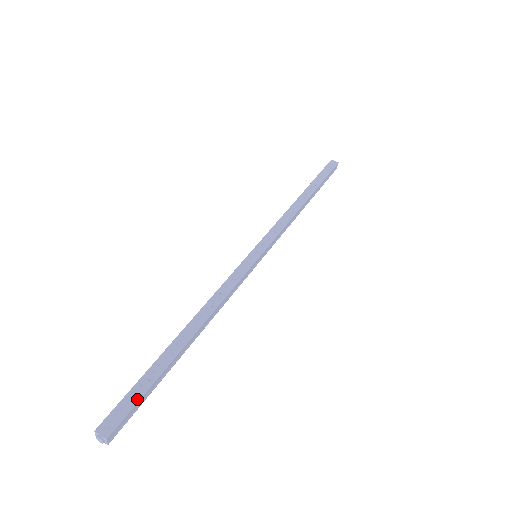
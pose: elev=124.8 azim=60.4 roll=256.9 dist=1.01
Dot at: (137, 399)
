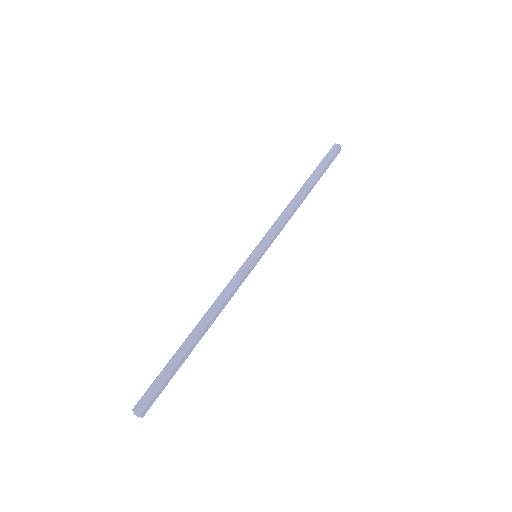
Dot at: (160, 386)
